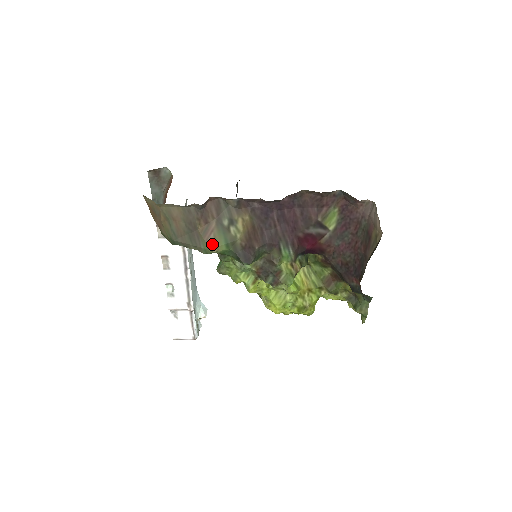
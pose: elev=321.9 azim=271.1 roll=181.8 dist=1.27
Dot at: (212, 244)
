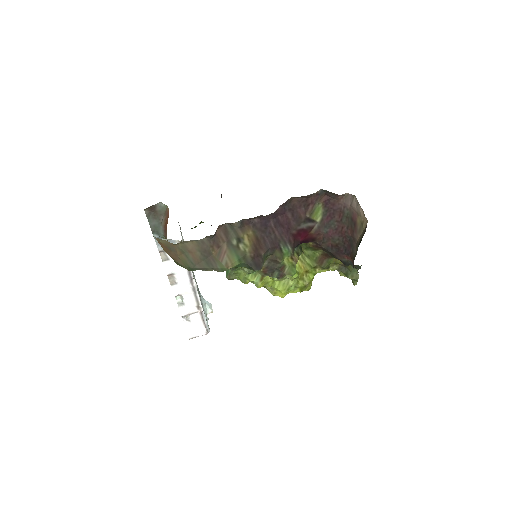
Dot at: (227, 263)
